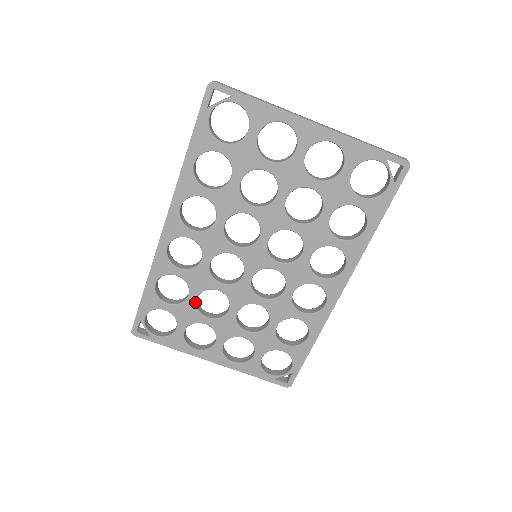
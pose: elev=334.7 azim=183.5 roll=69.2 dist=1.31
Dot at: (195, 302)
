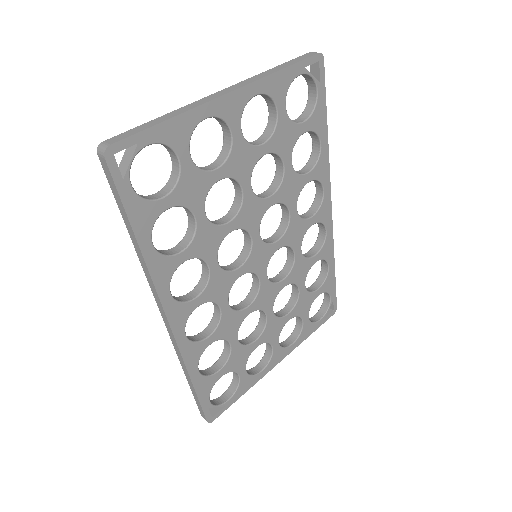
Dot at: (239, 343)
